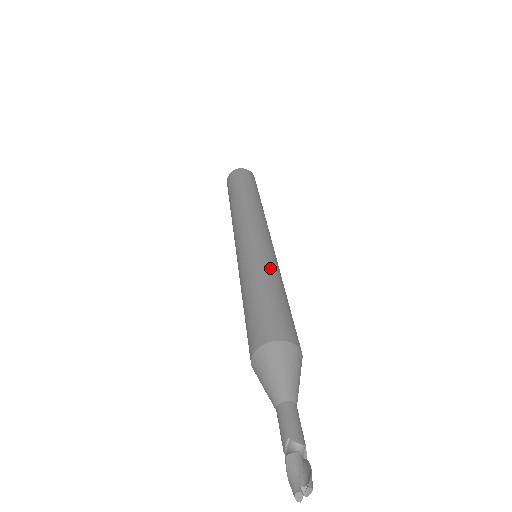
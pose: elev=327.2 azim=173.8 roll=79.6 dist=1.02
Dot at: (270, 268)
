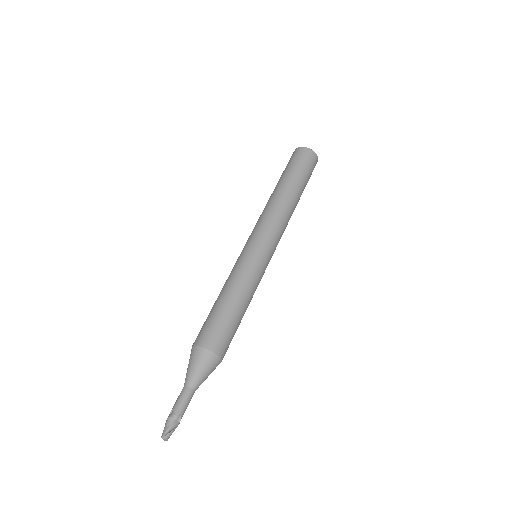
Dot at: (240, 280)
